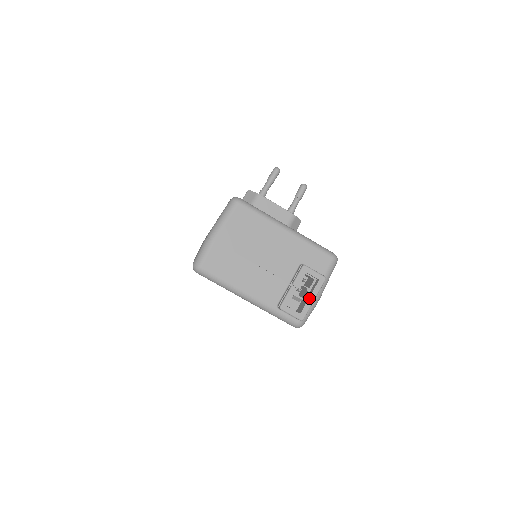
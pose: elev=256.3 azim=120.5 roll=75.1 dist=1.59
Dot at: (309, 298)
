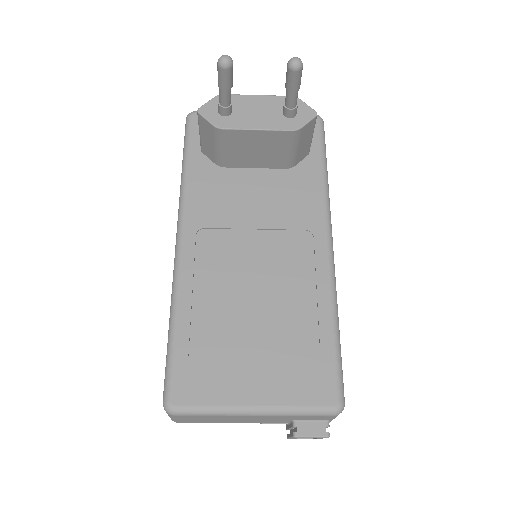
Dot at: (317, 438)
